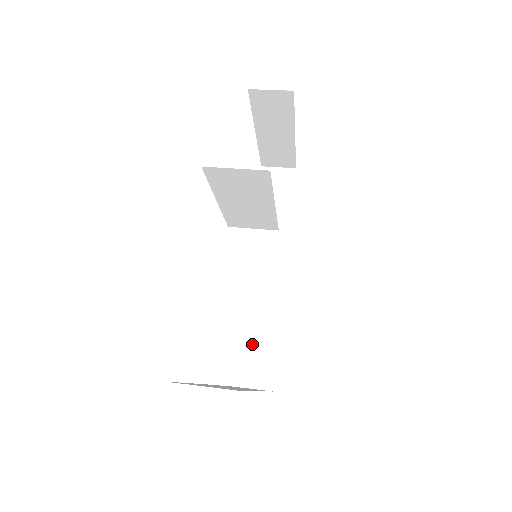
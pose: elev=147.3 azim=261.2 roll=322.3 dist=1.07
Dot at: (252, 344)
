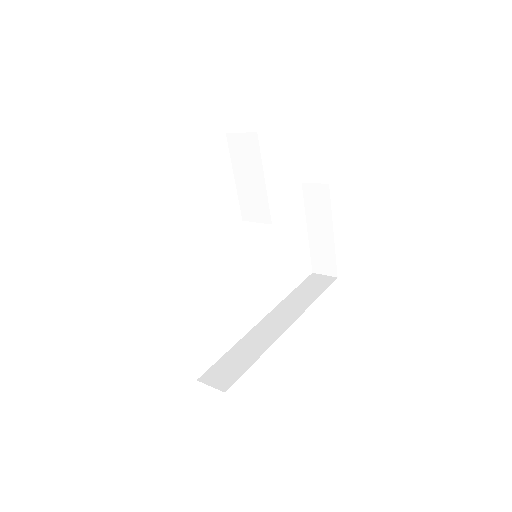
Dot at: (232, 359)
